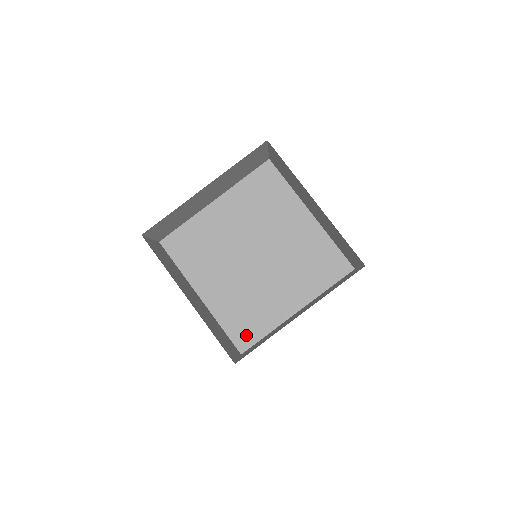
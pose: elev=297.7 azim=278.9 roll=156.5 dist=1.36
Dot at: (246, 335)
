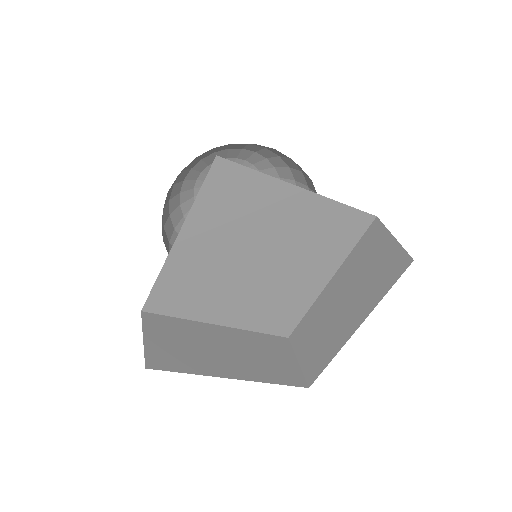
Dot at: (285, 324)
